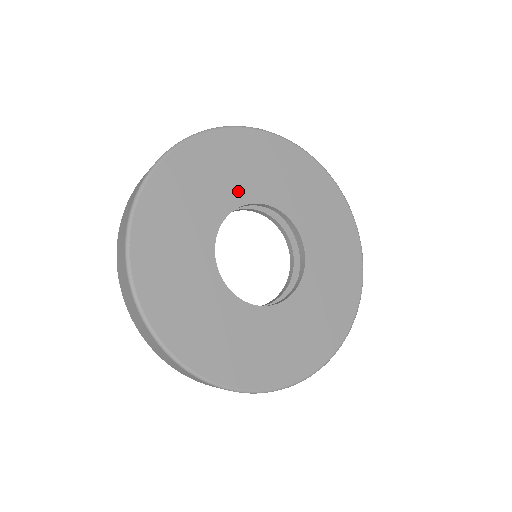
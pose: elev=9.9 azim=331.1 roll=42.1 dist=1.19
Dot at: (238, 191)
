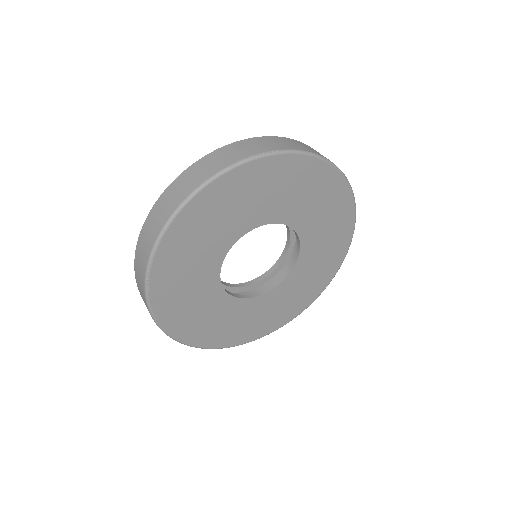
Dot at: (248, 220)
